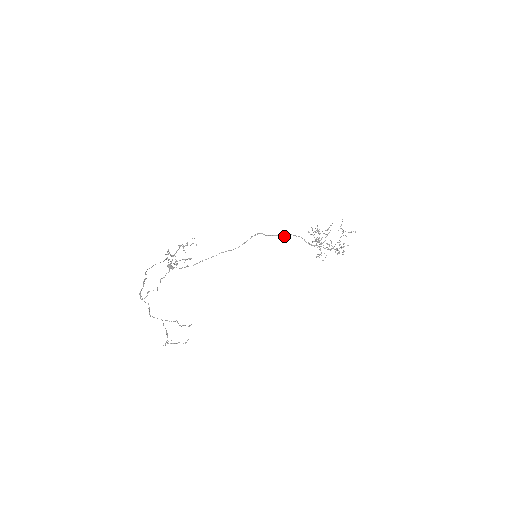
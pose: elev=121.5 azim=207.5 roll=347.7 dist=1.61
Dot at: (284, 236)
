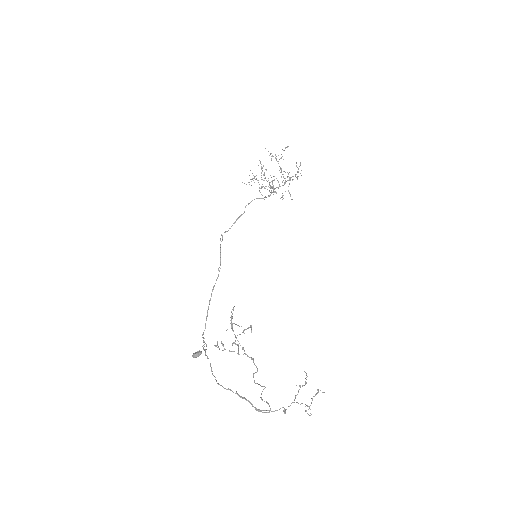
Dot at: (242, 214)
